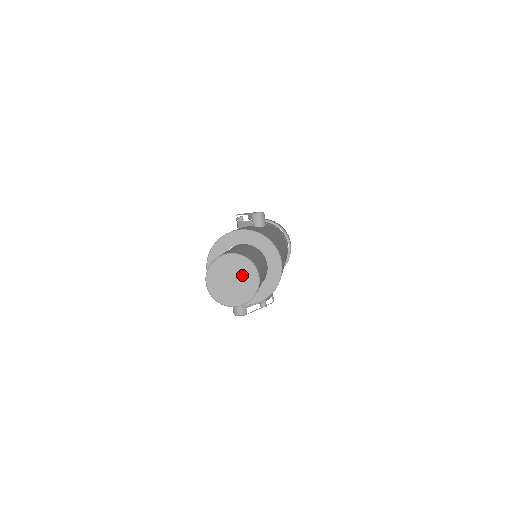
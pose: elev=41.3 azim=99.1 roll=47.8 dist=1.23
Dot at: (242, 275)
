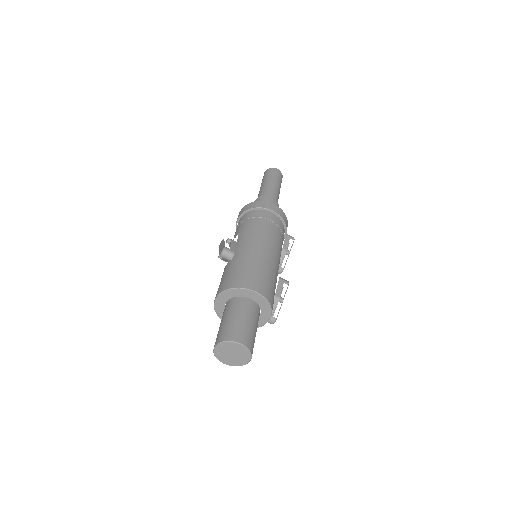
Dot at: (233, 349)
